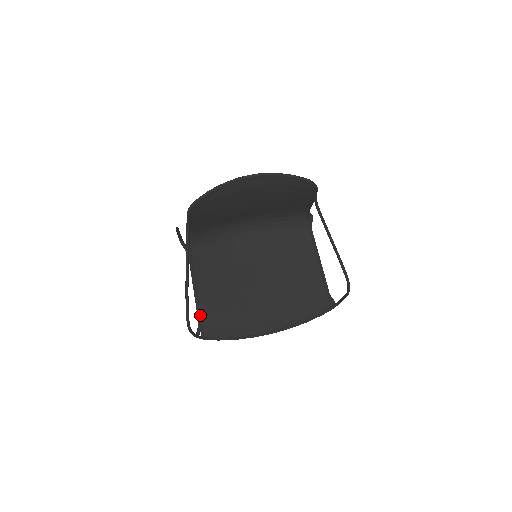
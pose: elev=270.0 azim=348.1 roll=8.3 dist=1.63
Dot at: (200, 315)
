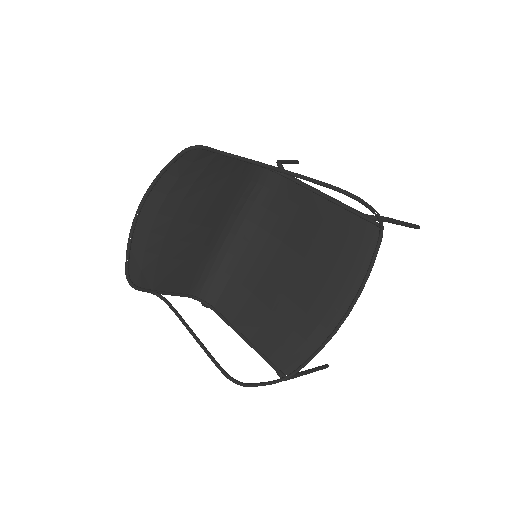
Dot at: (265, 357)
